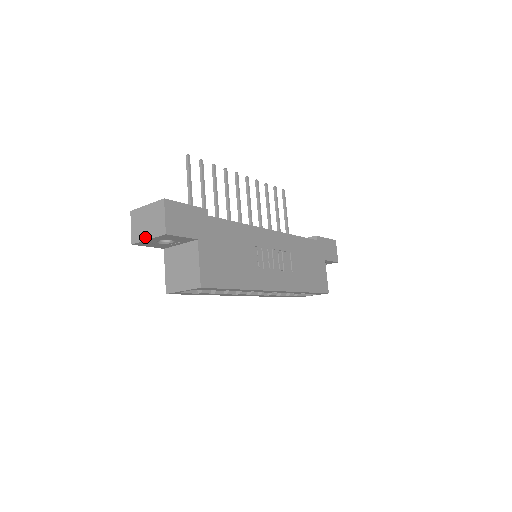
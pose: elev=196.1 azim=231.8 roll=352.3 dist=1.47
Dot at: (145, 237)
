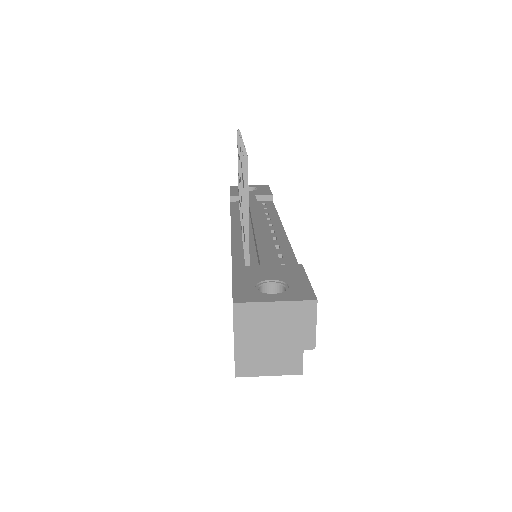
Dot at: (269, 347)
